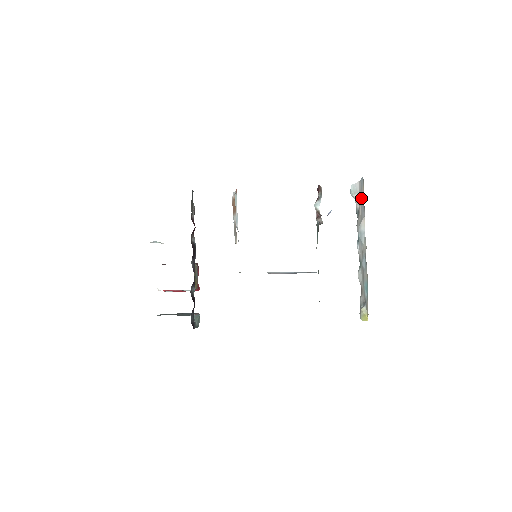
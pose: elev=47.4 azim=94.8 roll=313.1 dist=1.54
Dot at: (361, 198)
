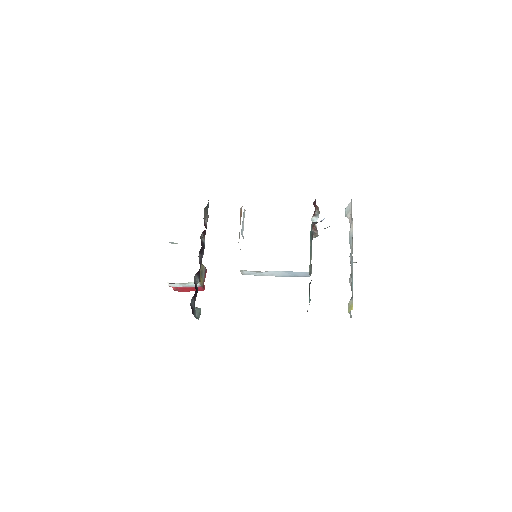
Dot at: (351, 211)
